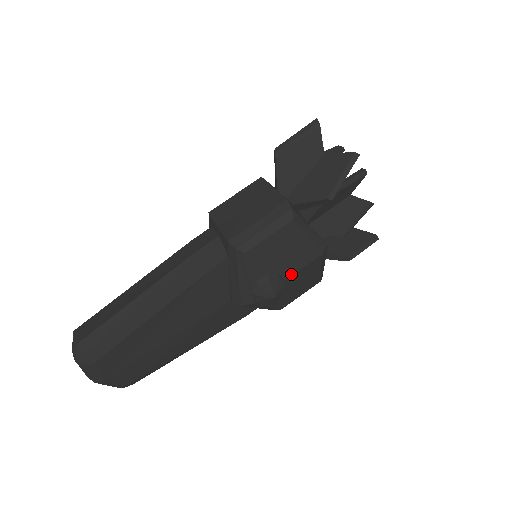
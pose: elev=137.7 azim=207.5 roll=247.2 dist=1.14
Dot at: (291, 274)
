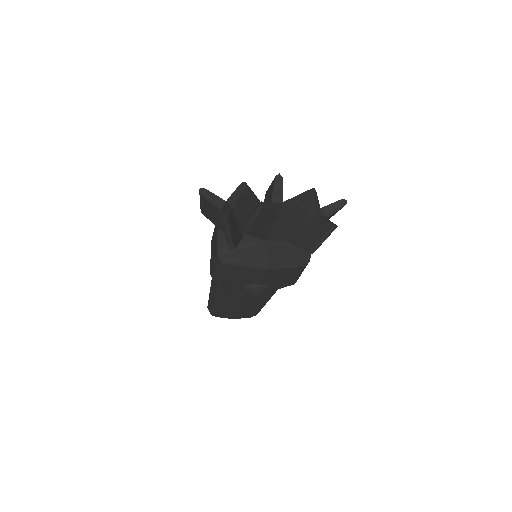
Dot at: (259, 282)
